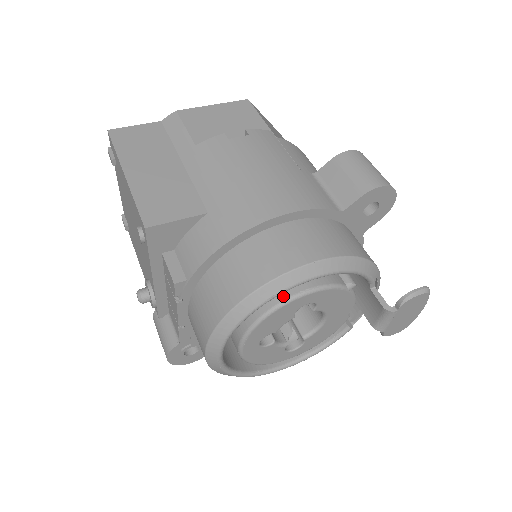
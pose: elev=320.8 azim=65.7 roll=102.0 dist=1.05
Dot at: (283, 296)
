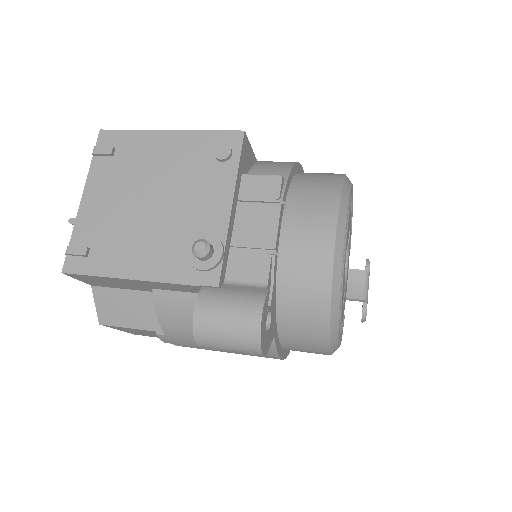
Dot at: occluded
